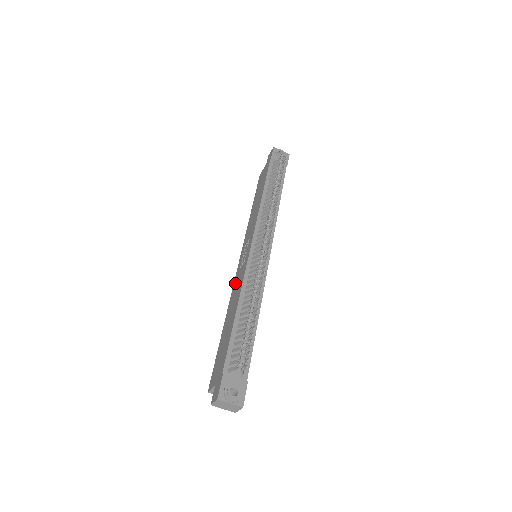
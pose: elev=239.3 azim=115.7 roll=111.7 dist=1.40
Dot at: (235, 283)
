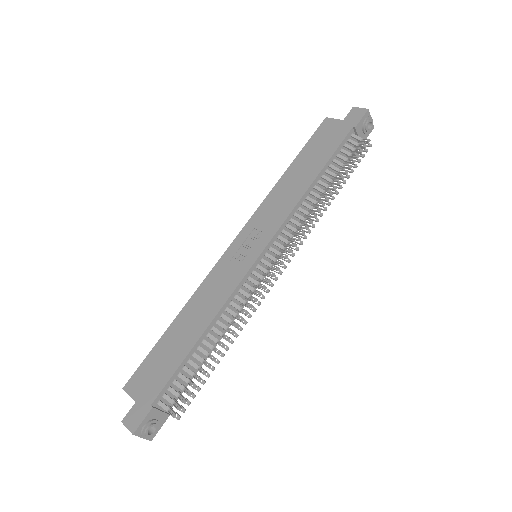
Dot at: (216, 274)
